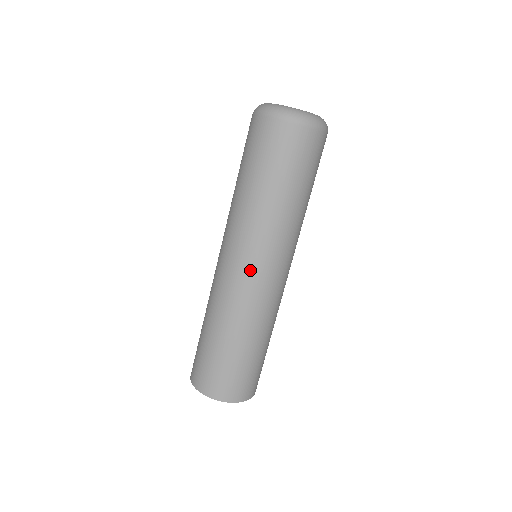
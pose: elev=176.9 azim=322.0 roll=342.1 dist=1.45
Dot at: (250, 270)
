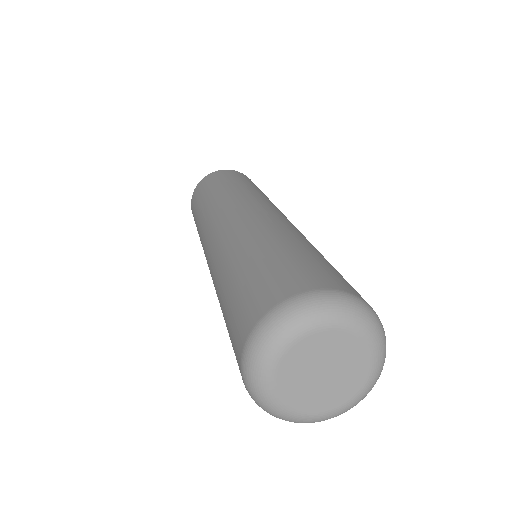
Dot at: occluded
